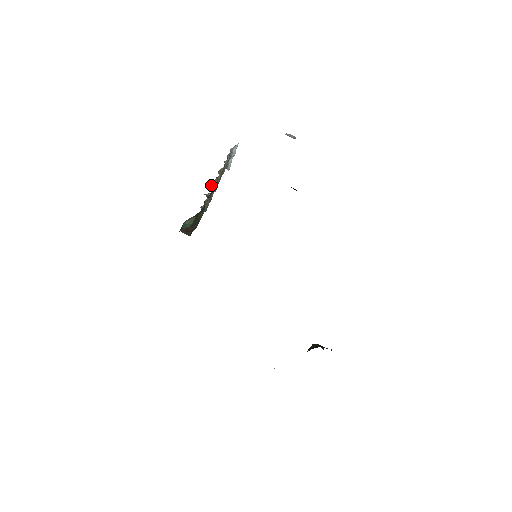
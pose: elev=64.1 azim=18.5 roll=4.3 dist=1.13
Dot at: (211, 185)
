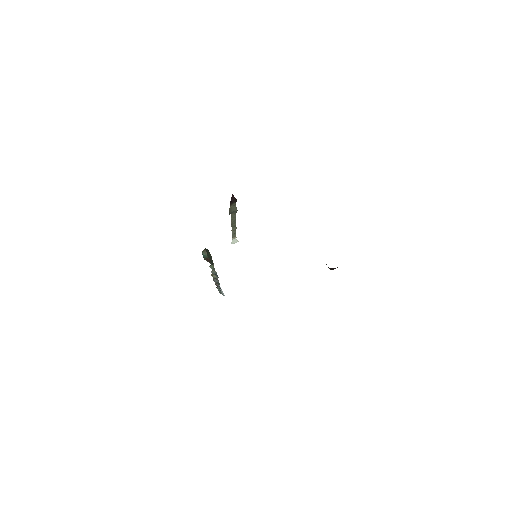
Dot at: (214, 281)
